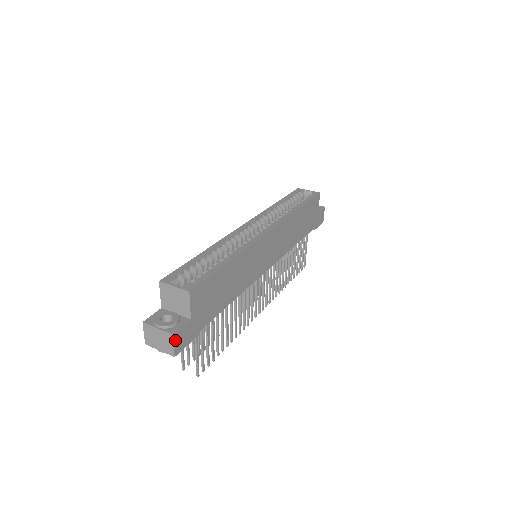
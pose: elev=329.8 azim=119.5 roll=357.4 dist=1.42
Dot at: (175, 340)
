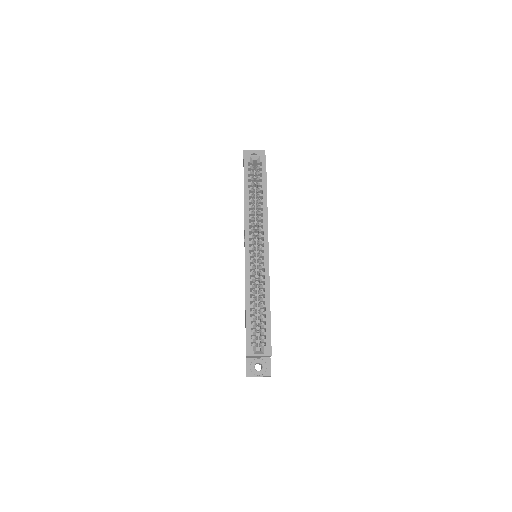
Dot at: occluded
